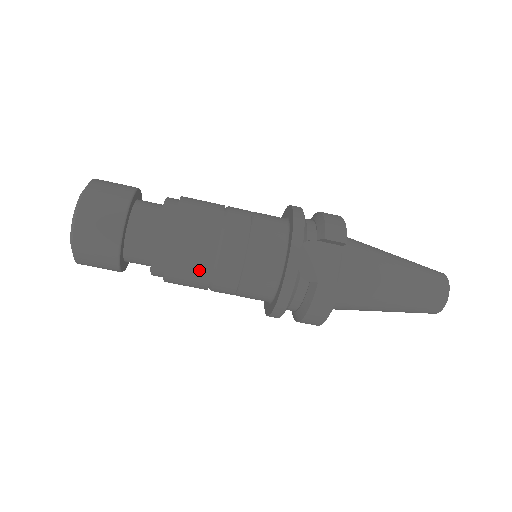
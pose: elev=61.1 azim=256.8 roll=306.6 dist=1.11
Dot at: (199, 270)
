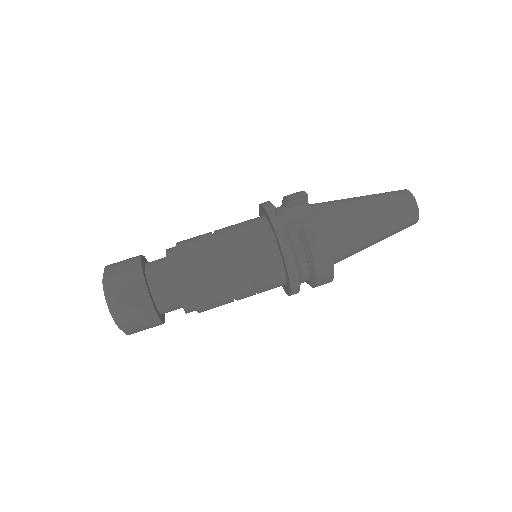
Dot at: (214, 273)
